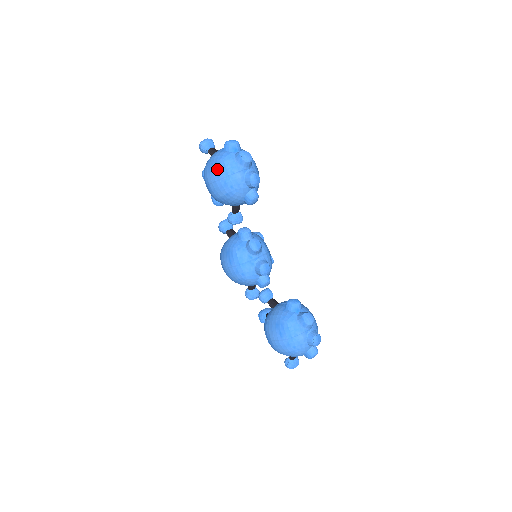
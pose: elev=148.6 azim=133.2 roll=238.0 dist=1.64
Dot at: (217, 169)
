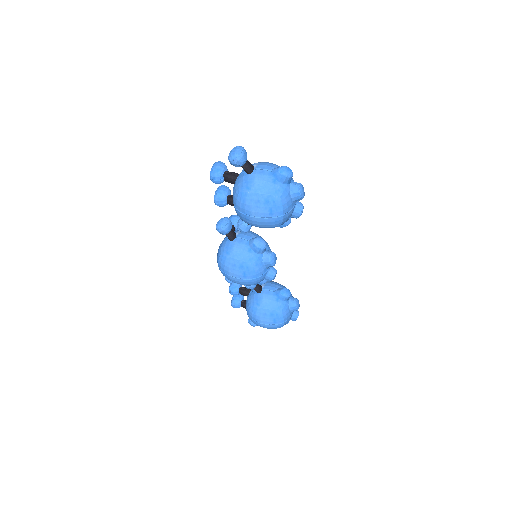
Dot at: (271, 207)
